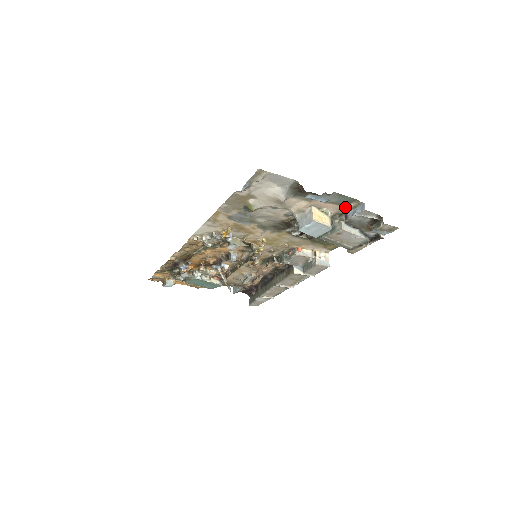
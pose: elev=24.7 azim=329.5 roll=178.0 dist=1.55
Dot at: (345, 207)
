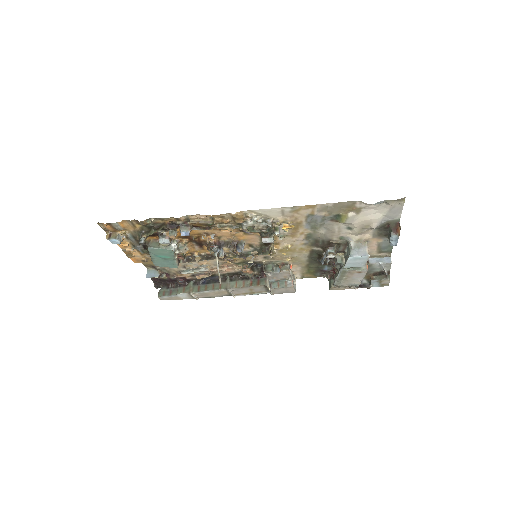
Dot at: (376, 253)
